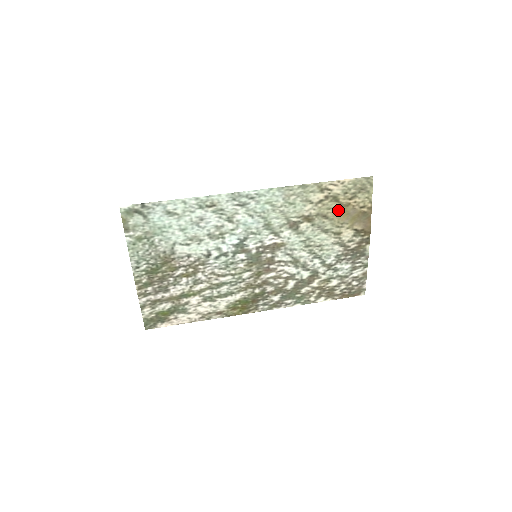
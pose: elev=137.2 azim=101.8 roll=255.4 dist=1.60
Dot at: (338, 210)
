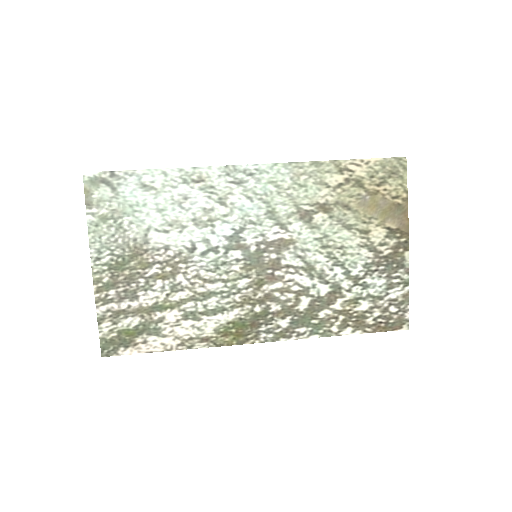
Dot at: (363, 199)
